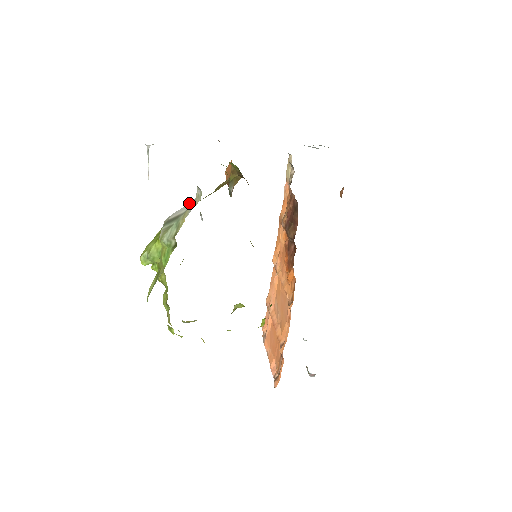
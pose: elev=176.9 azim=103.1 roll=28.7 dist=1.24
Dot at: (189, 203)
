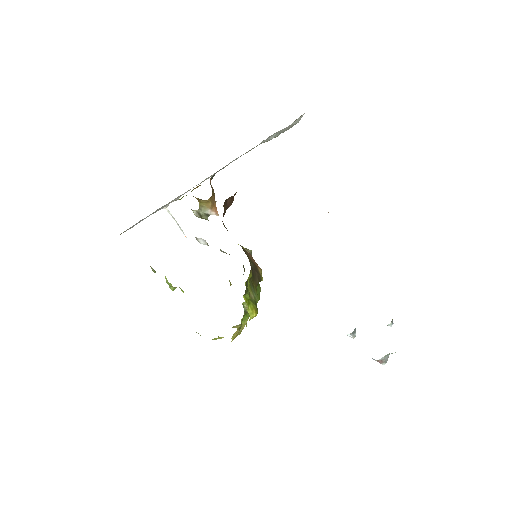
Dot at: occluded
